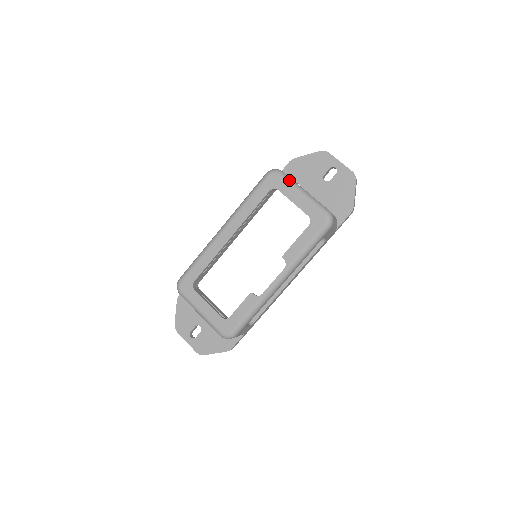
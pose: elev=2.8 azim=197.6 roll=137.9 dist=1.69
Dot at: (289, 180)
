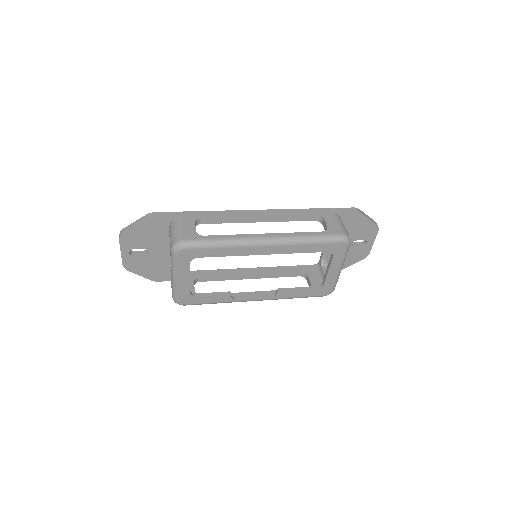
Dot at: occluded
